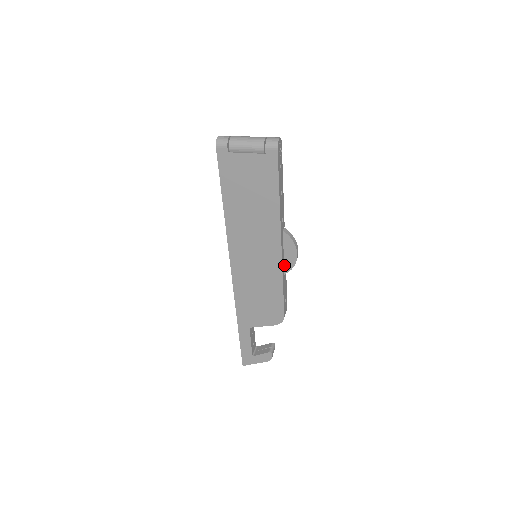
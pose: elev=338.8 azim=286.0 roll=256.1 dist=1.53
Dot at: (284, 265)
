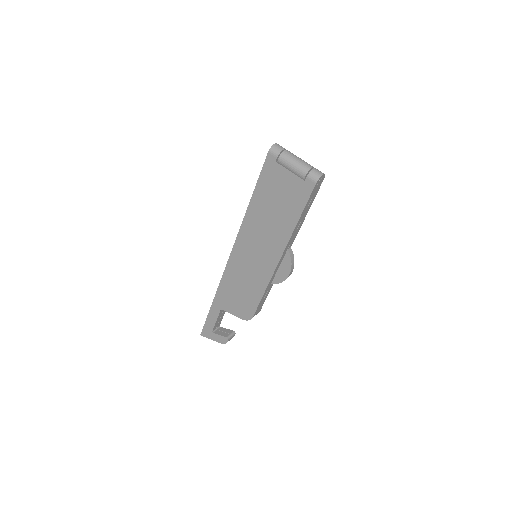
Dot at: (274, 276)
